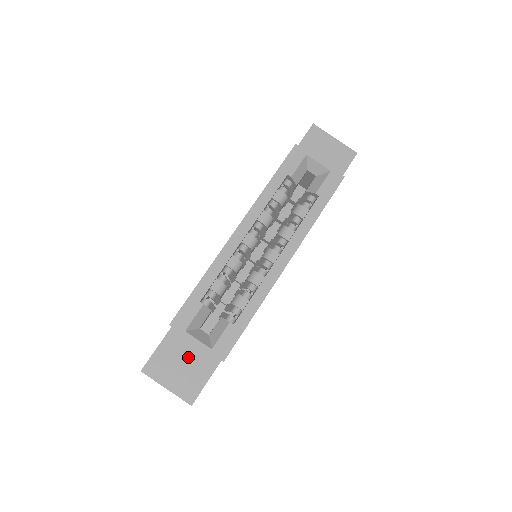
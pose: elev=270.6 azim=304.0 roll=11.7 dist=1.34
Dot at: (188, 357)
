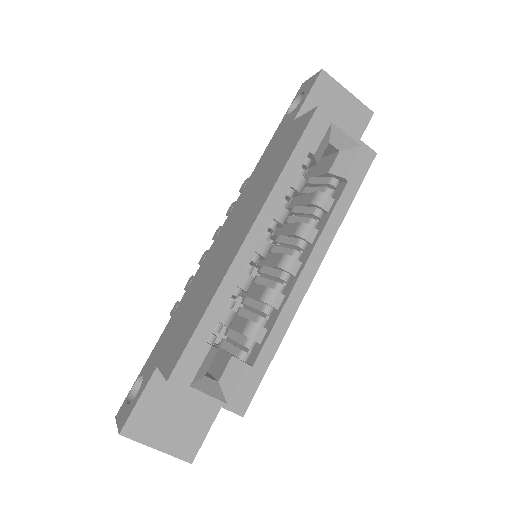
Dot at: (182, 404)
